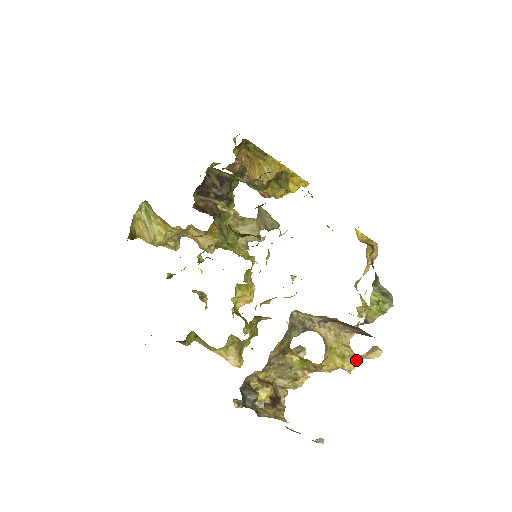
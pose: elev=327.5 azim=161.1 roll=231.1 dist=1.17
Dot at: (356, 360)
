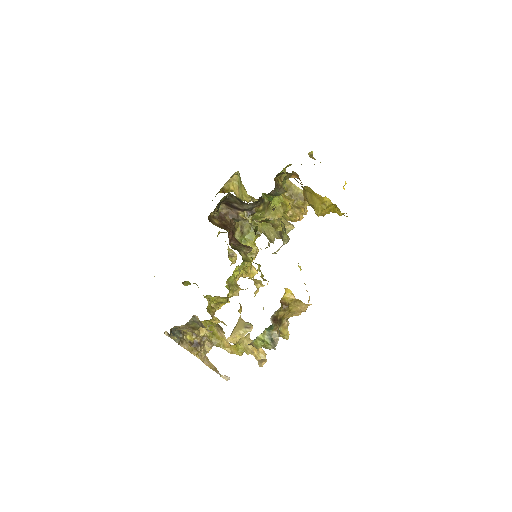
Dot at: (263, 357)
